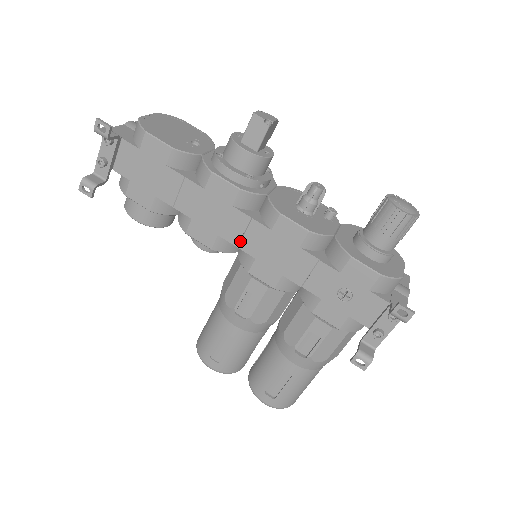
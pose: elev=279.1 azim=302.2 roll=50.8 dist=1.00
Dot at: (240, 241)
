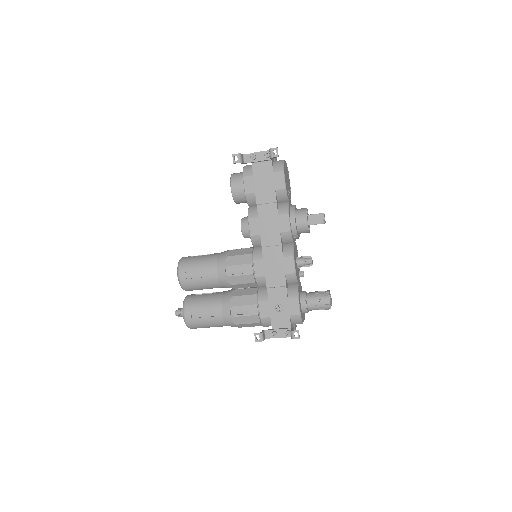
Dot at: (266, 247)
